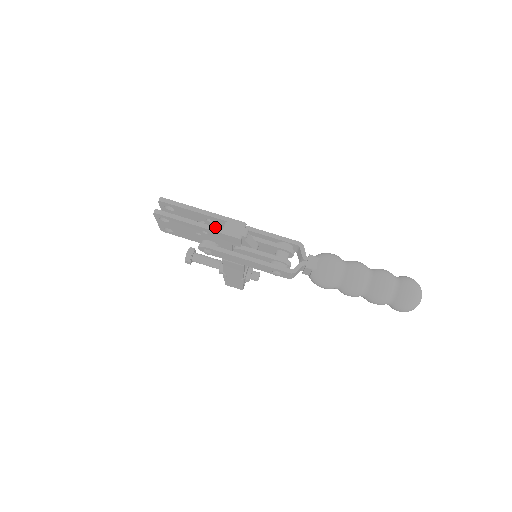
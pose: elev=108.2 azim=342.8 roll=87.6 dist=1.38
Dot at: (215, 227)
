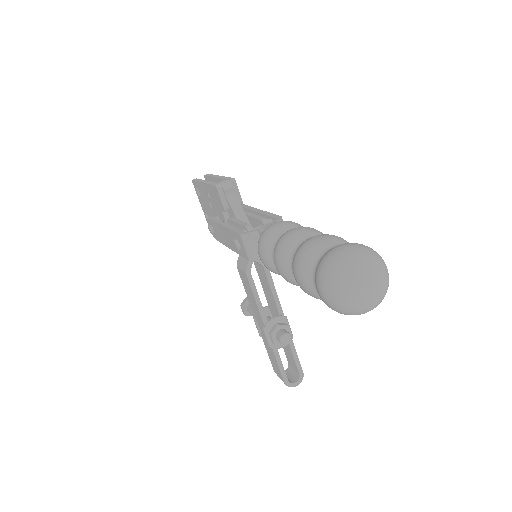
Dot at: (212, 182)
